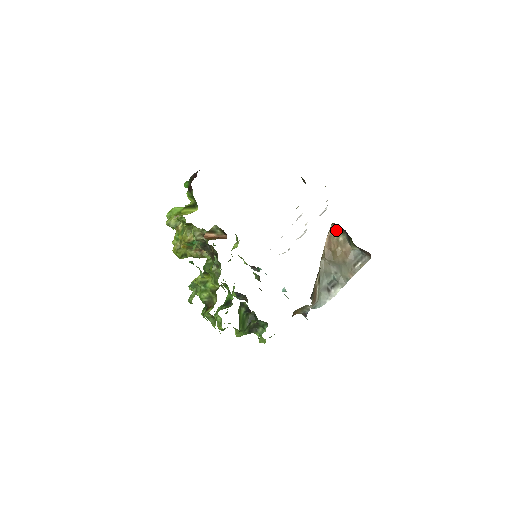
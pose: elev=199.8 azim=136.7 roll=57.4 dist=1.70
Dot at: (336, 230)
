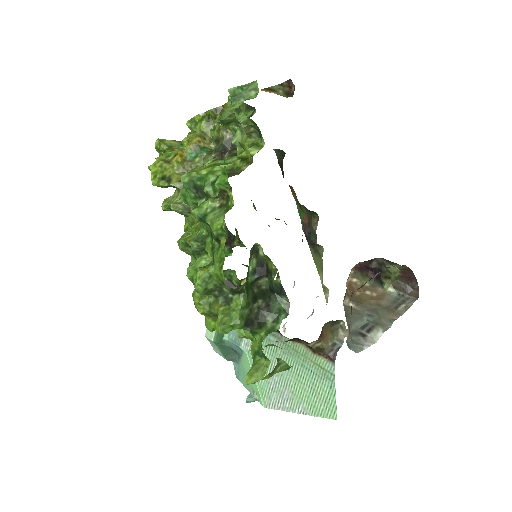
Dot at: (358, 277)
